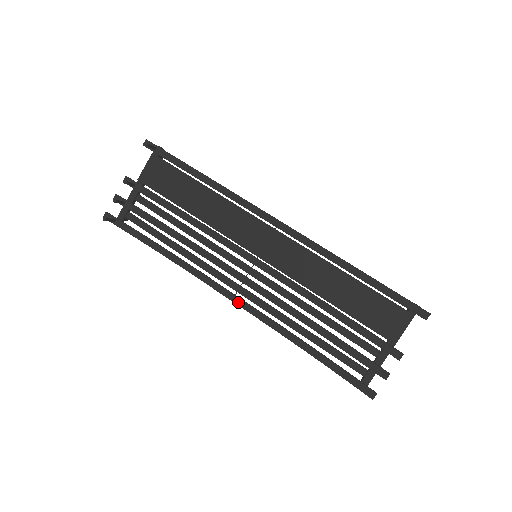
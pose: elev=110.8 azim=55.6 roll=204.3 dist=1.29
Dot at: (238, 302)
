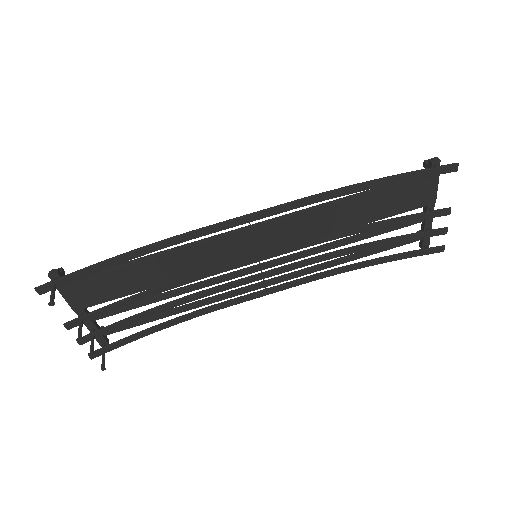
Dot at: (274, 291)
